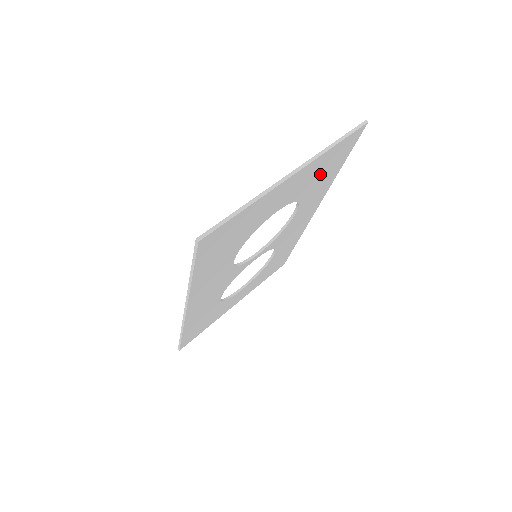
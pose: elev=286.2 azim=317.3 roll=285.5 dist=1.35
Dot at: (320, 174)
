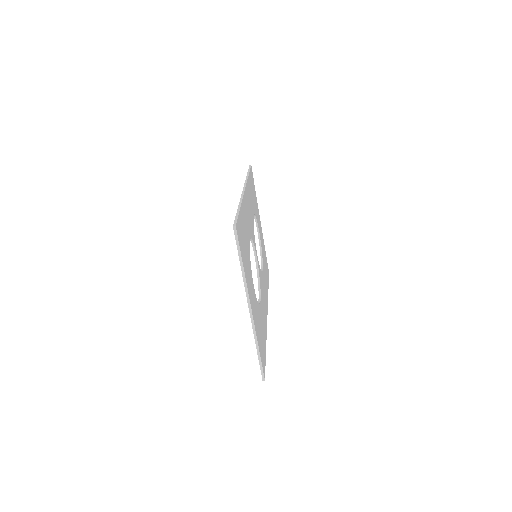
Dot at: (245, 250)
